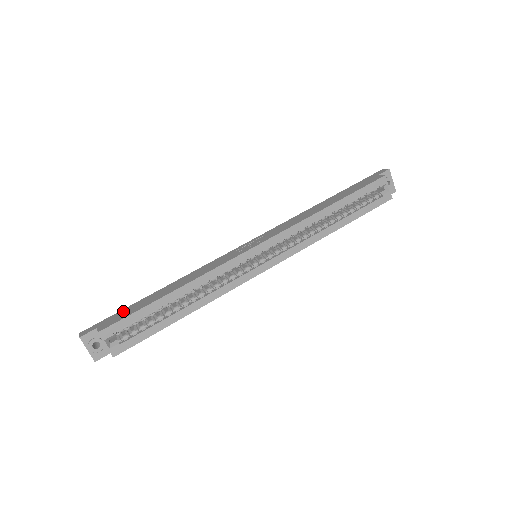
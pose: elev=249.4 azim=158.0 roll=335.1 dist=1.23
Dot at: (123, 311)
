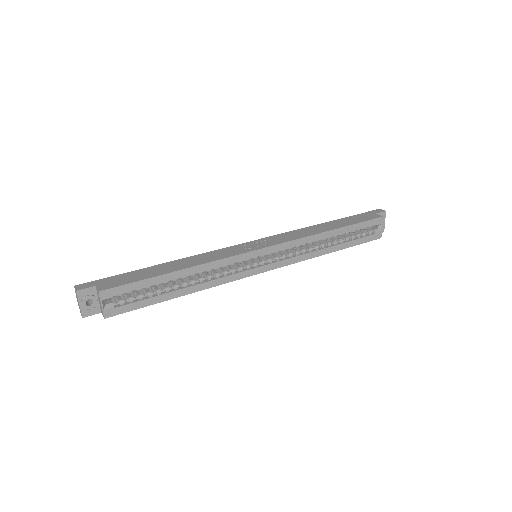
Dot at: (124, 275)
